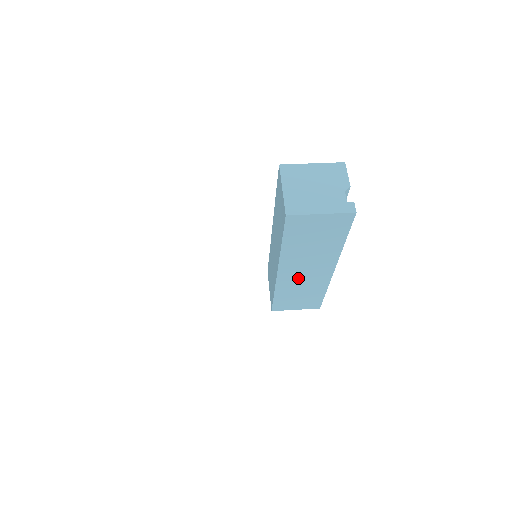
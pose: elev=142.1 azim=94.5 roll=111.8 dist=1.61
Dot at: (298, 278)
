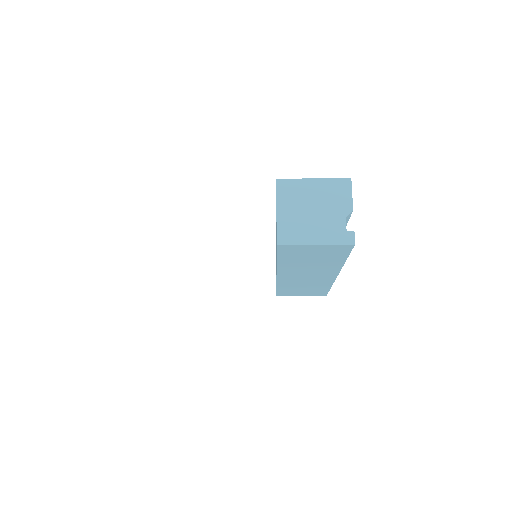
Dot at: (299, 279)
